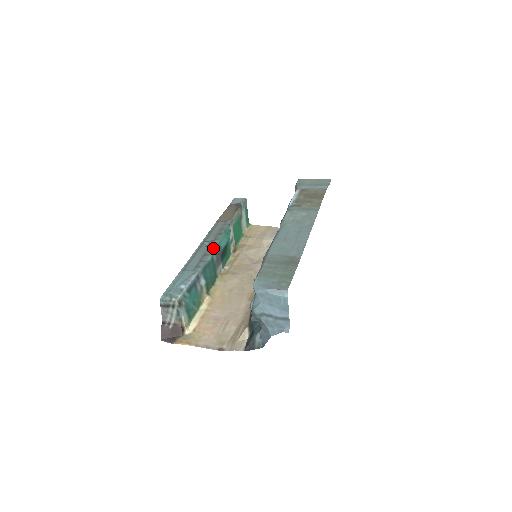
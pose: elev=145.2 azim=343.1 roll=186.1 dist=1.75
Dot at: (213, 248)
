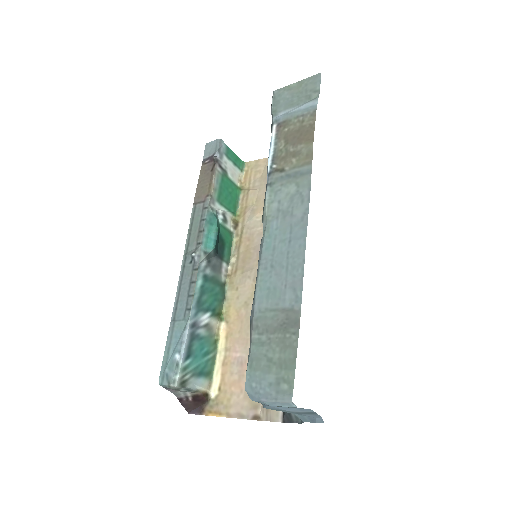
Dot at: (199, 264)
